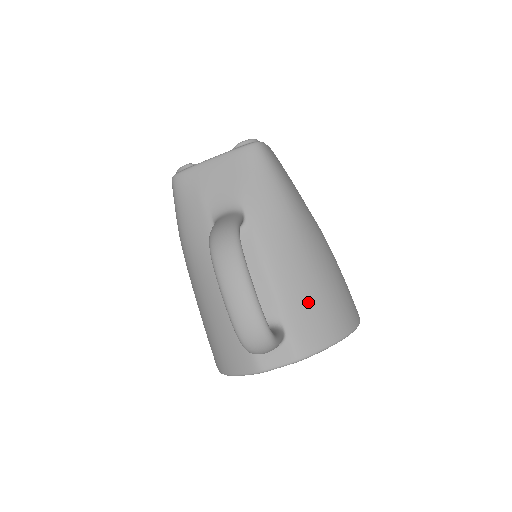
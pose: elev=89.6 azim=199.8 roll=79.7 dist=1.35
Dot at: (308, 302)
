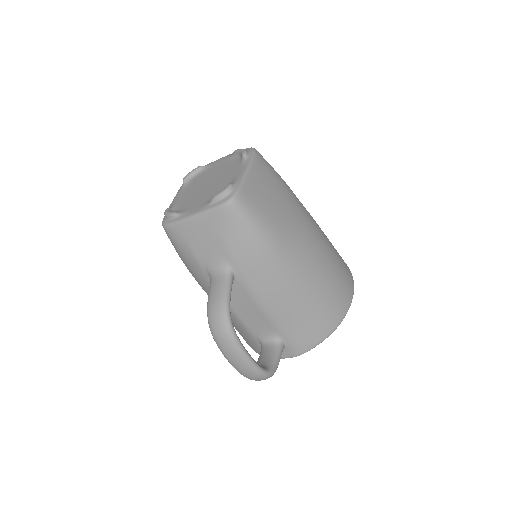
Dot at: (301, 320)
